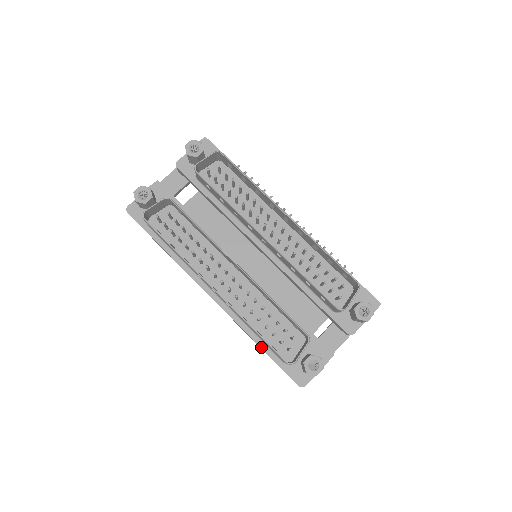
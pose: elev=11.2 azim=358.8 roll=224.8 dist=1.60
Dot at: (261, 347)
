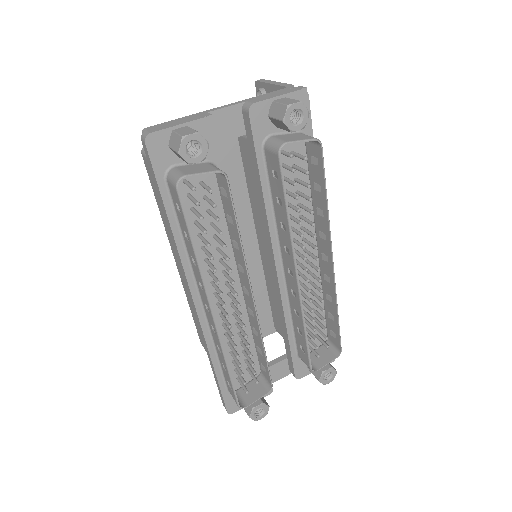
Dot at: (215, 371)
